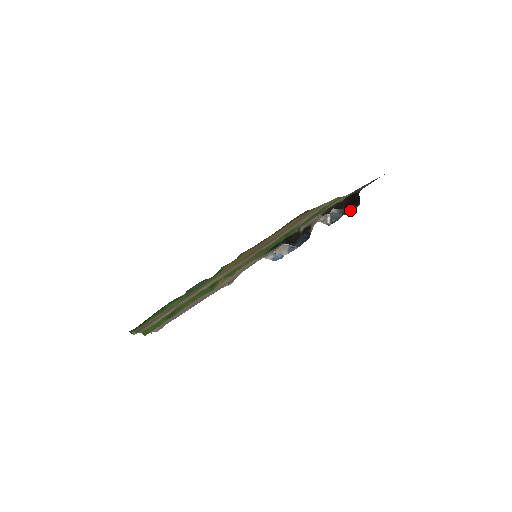
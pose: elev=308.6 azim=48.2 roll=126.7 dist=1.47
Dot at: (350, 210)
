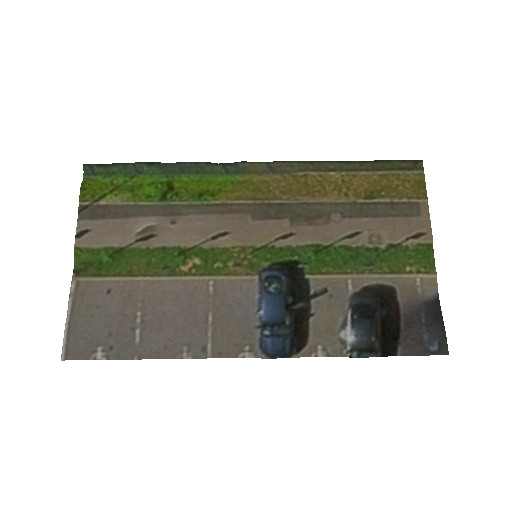
Dot at: (368, 347)
